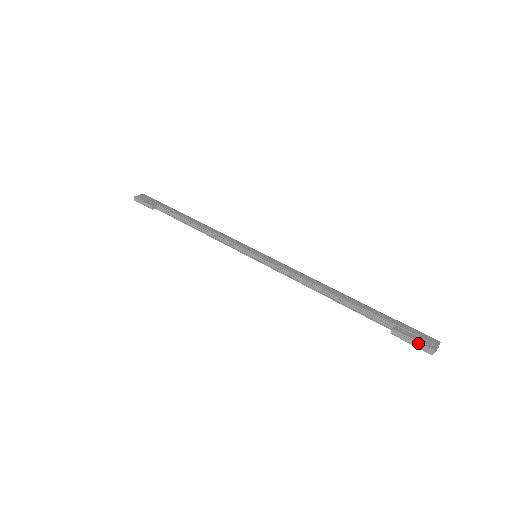
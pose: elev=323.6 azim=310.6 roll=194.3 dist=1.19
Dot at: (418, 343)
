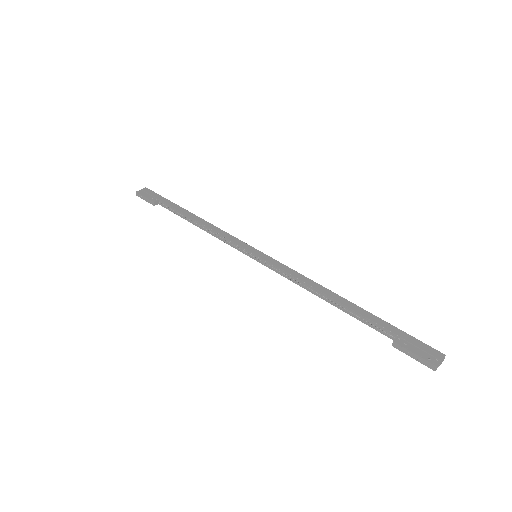
Dot at: (420, 358)
